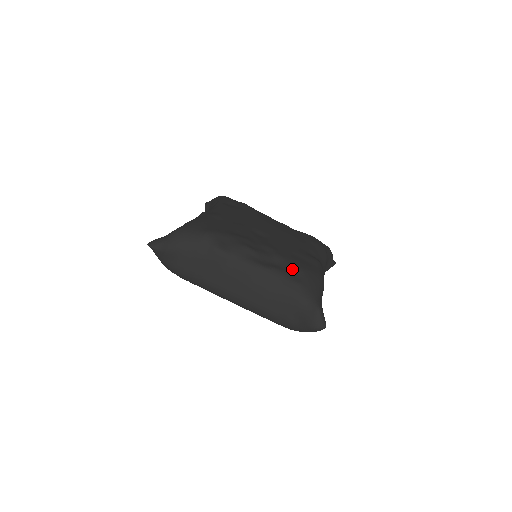
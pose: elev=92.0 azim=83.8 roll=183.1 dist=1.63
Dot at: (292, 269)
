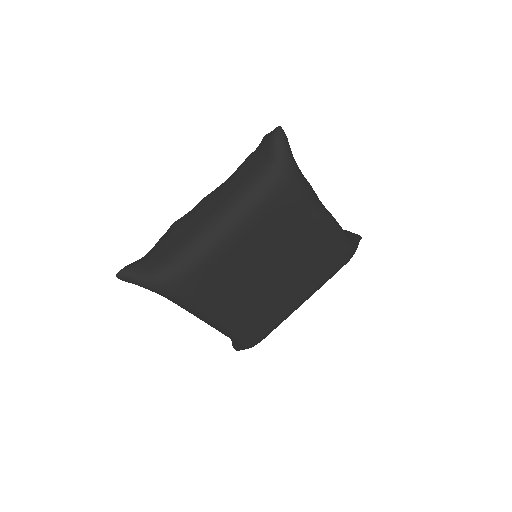
Dot at: occluded
